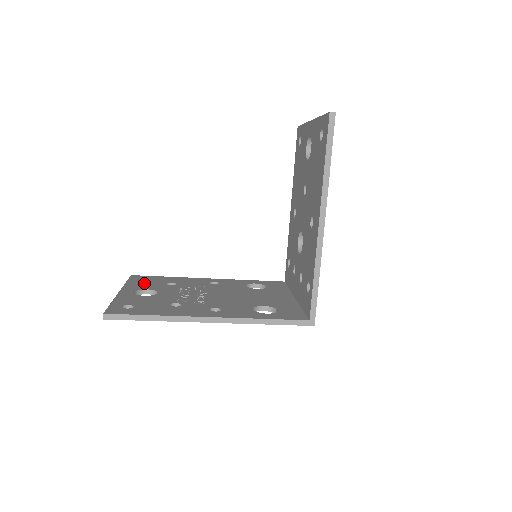
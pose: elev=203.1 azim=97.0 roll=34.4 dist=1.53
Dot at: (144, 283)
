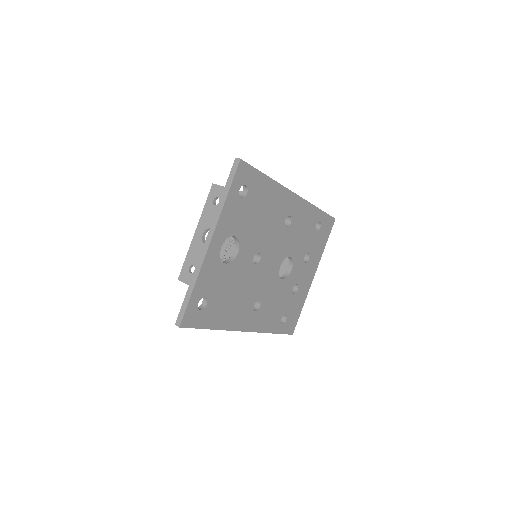
Dot at: (214, 211)
